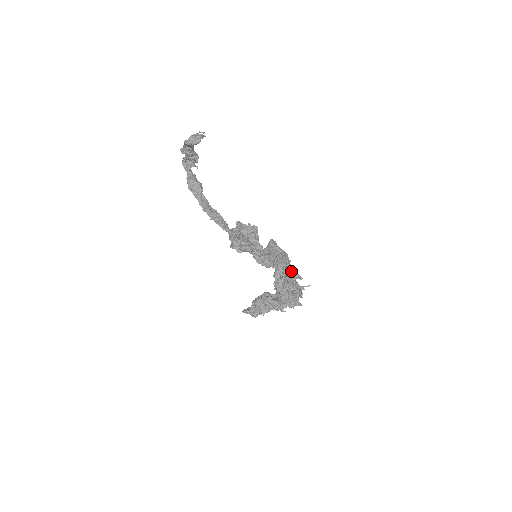
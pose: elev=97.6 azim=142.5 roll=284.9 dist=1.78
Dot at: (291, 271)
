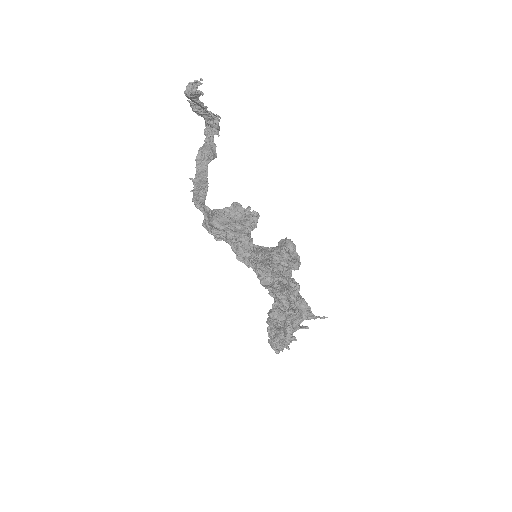
Dot at: (277, 280)
